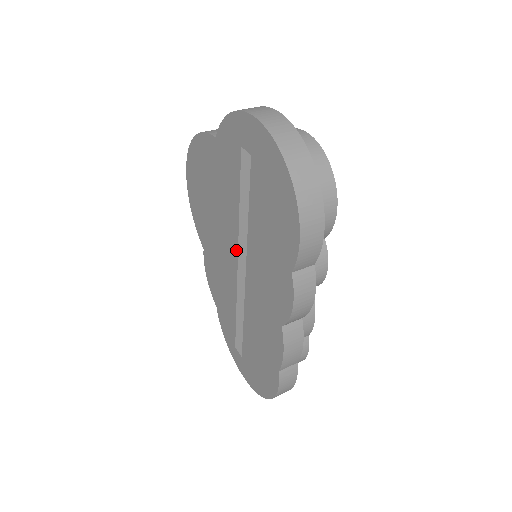
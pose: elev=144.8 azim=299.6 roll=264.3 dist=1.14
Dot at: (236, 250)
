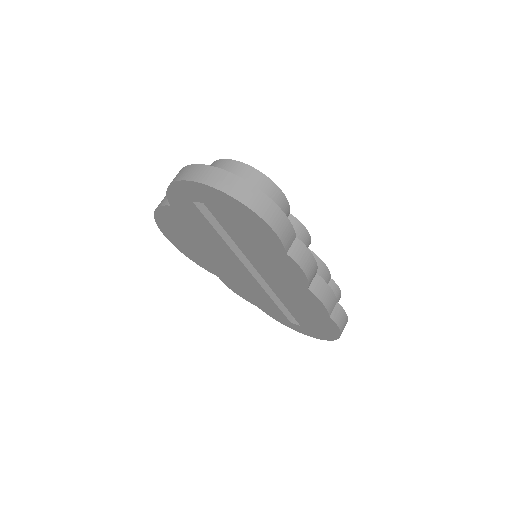
Dot at: (240, 263)
